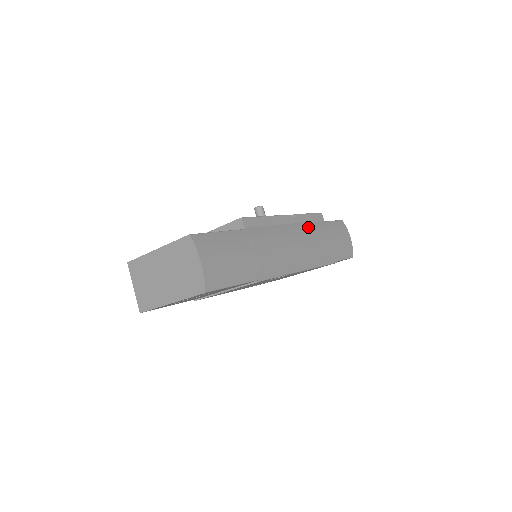
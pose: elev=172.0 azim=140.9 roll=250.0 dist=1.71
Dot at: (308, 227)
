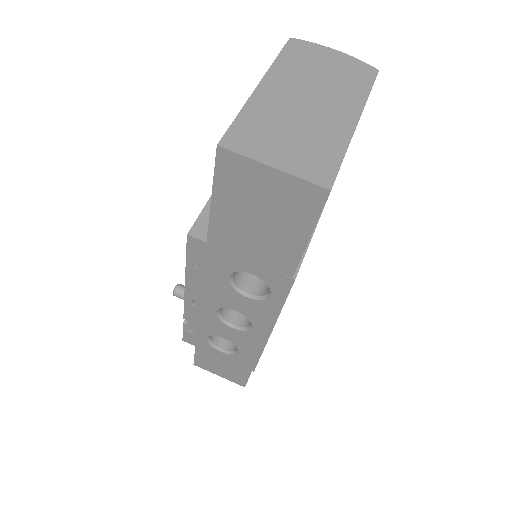
Dot at: occluded
